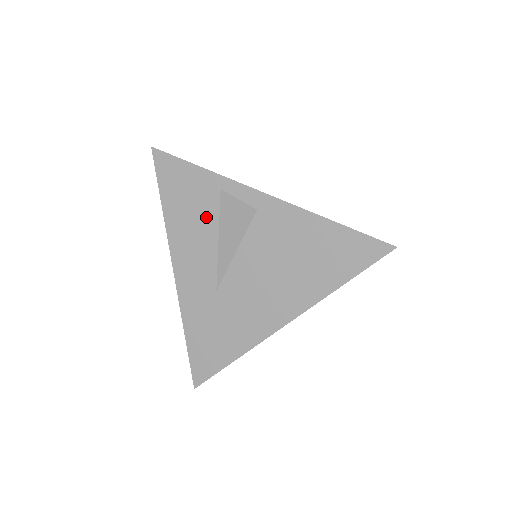
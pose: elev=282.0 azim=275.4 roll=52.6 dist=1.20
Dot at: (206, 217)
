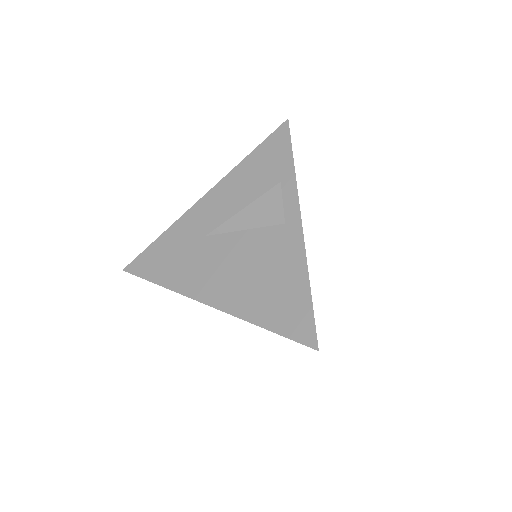
Dot at: (258, 191)
